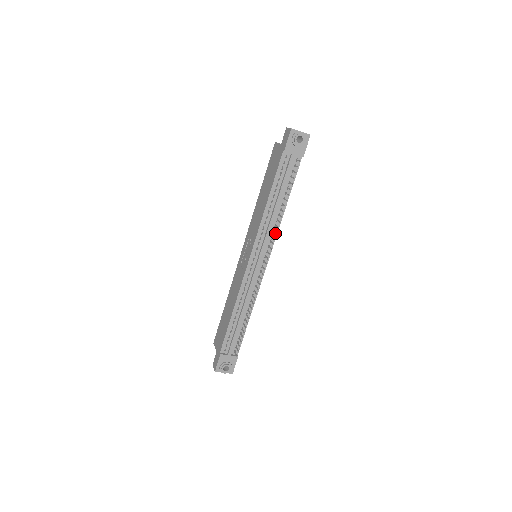
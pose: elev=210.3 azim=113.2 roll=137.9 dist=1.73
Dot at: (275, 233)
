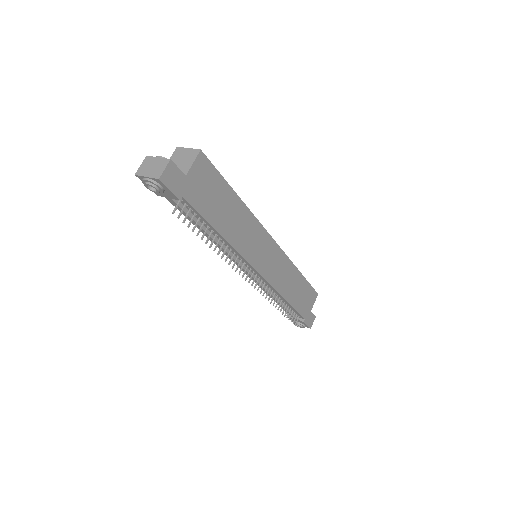
Dot at: (239, 255)
